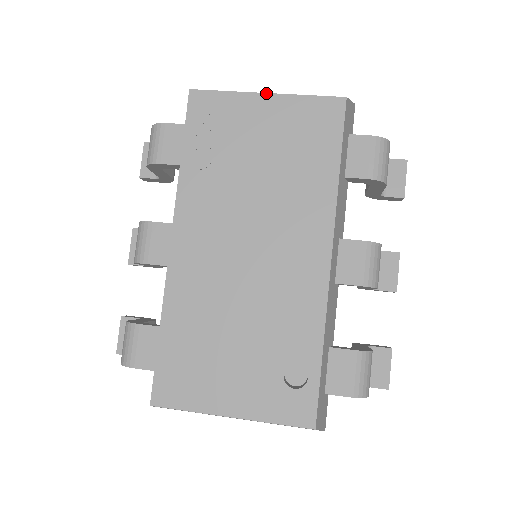
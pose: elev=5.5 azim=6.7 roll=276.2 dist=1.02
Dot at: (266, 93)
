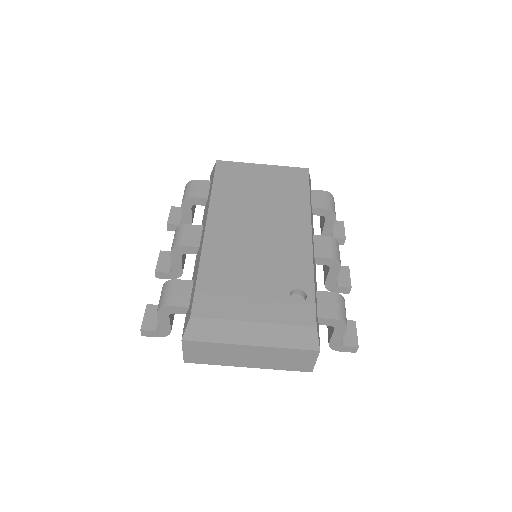
Dot at: (263, 164)
